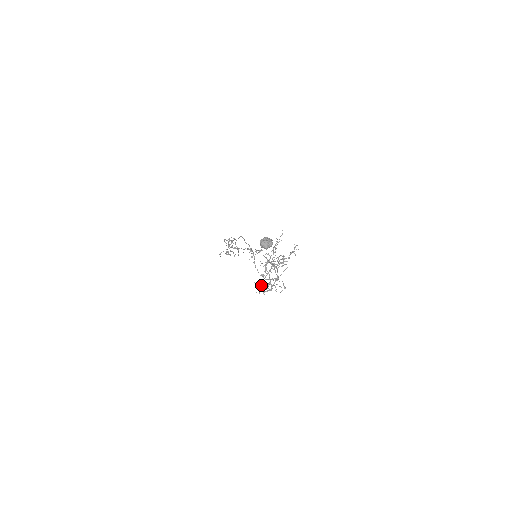
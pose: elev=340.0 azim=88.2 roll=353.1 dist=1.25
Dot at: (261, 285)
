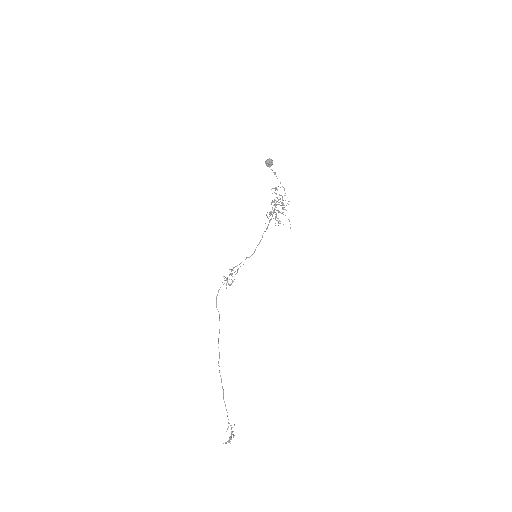
Dot at: (276, 187)
